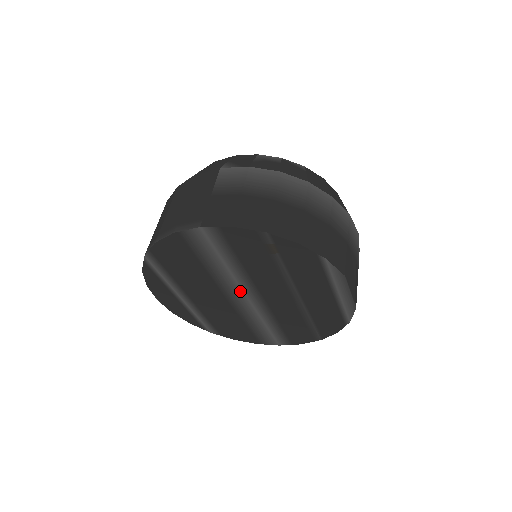
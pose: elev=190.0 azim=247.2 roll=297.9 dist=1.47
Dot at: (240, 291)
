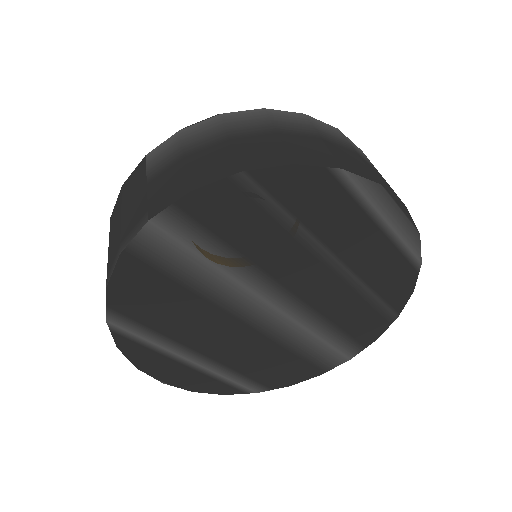
Dot at: (258, 301)
